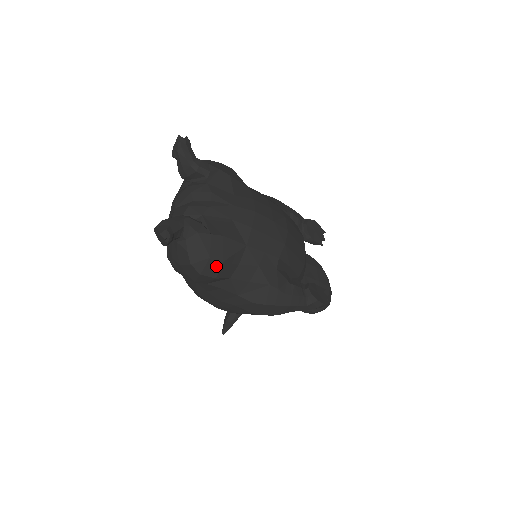
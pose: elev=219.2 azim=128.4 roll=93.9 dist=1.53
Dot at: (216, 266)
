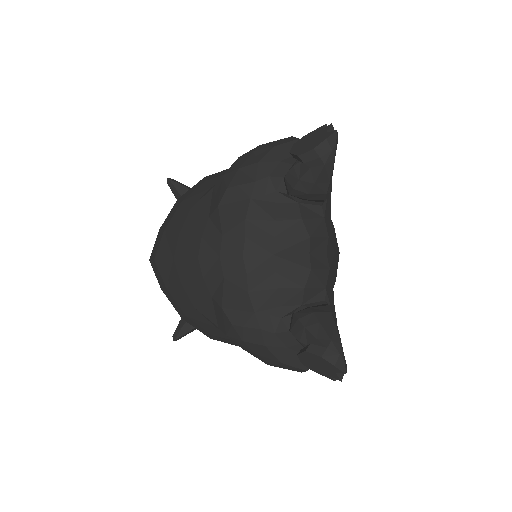
Dot at: occluded
